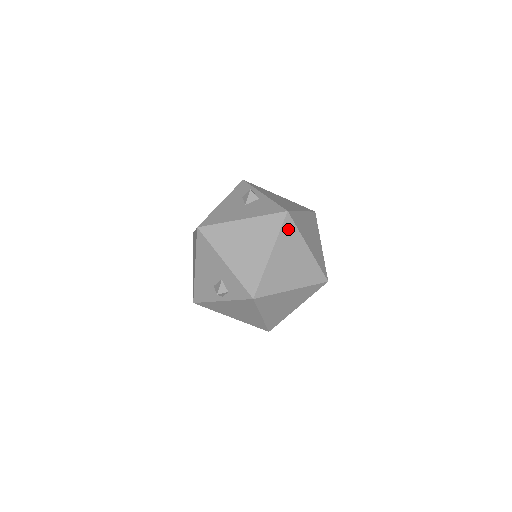
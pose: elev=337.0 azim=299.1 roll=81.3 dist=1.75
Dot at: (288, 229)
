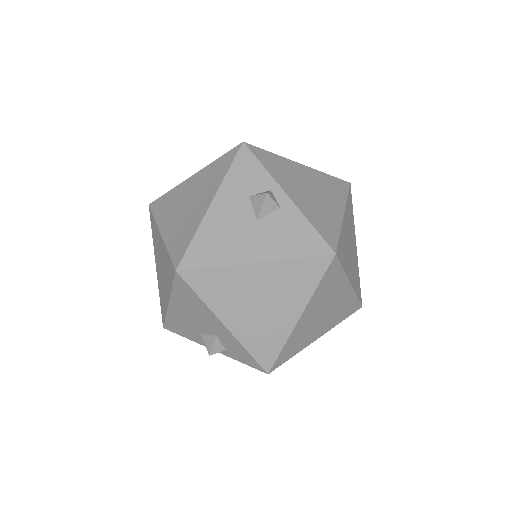
Dot at: (330, 276)
